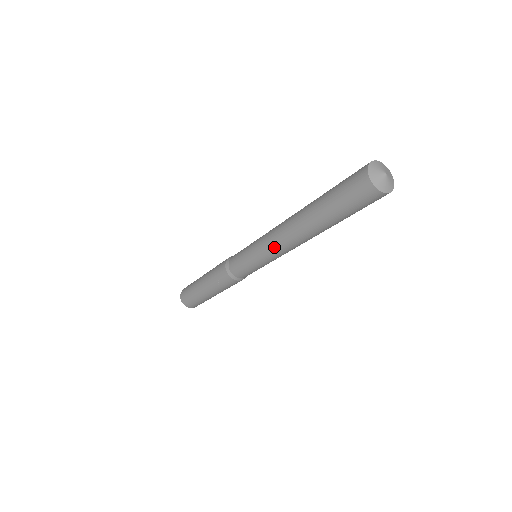
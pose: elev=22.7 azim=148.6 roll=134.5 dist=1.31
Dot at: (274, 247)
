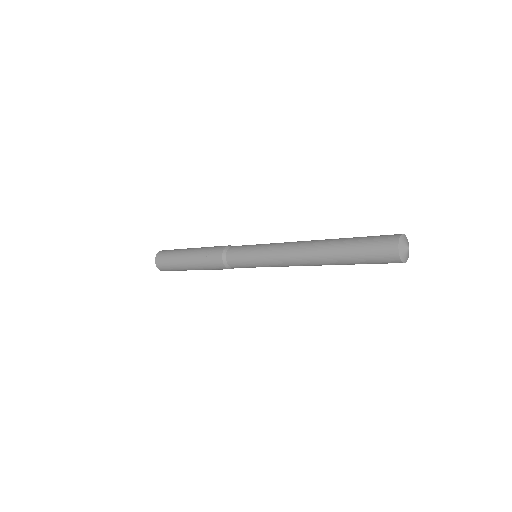
Dot at: (282, 251)
